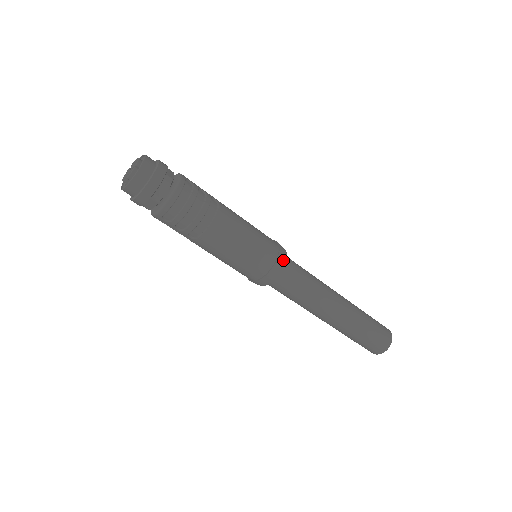
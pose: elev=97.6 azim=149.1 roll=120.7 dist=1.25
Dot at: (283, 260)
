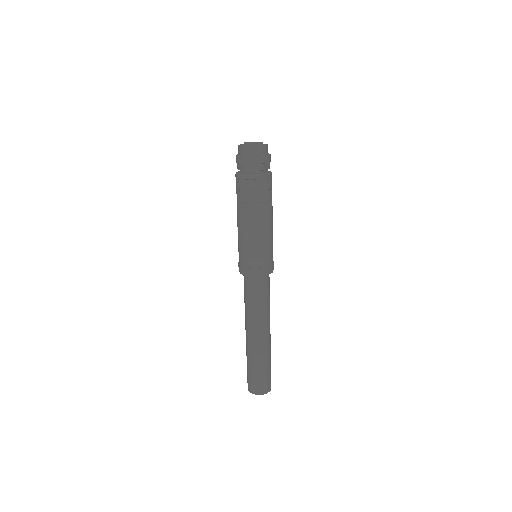
Dot at: (264, 273)
